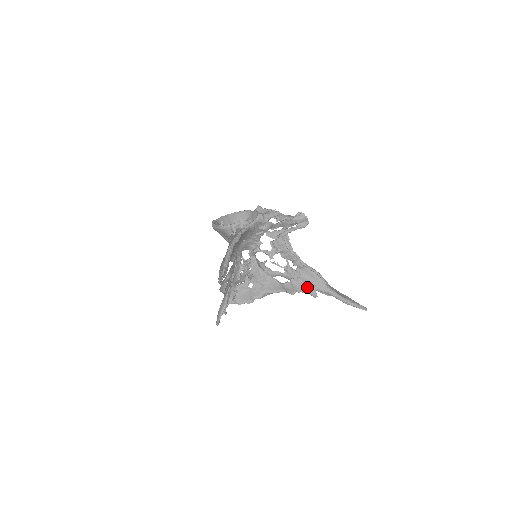
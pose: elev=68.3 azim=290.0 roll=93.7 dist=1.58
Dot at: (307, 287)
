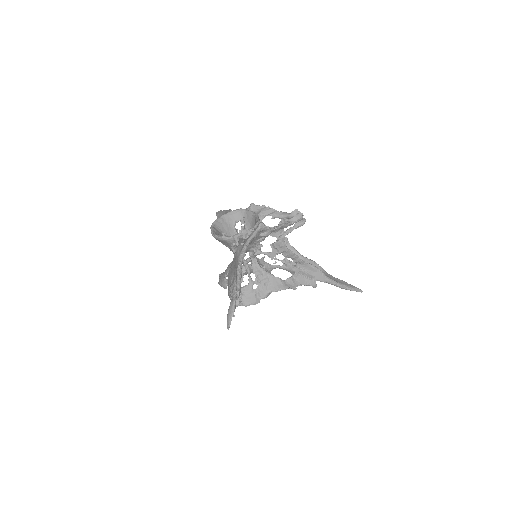
Dot at: (307, 280)
